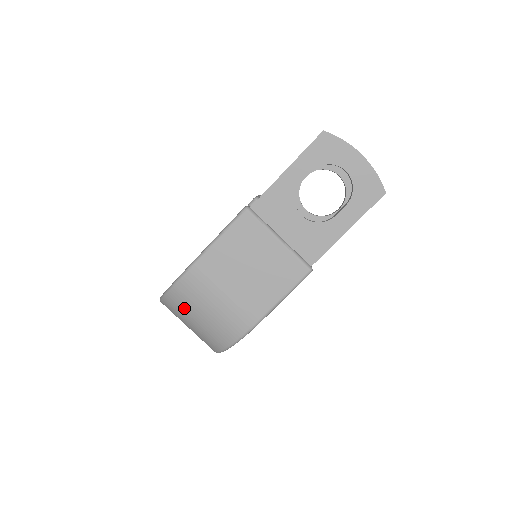
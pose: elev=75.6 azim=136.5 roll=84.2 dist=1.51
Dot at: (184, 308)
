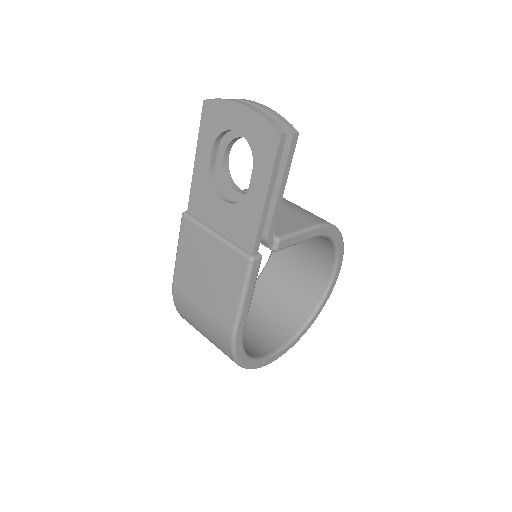
Dot at: occluded
